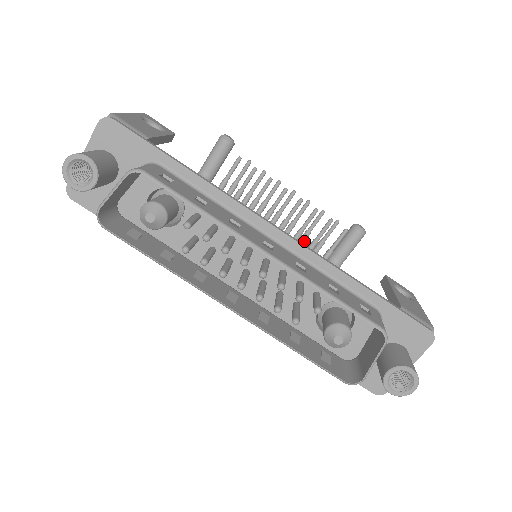
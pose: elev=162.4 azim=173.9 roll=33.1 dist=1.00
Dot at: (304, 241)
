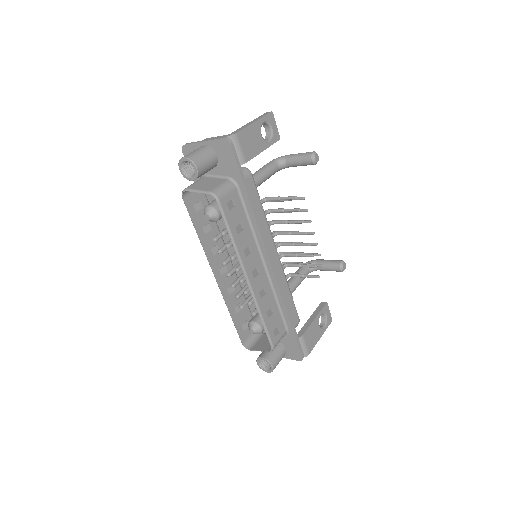
Dot at: occluded
